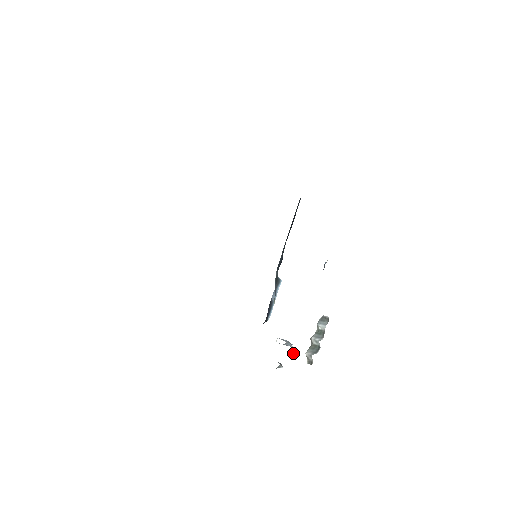
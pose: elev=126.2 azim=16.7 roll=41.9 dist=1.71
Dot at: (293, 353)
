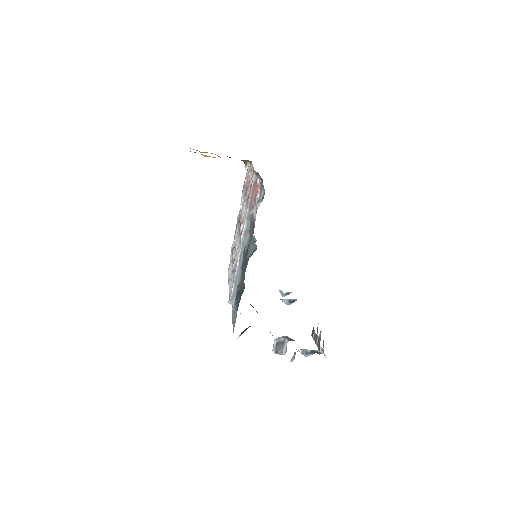
Dot at: occluded
